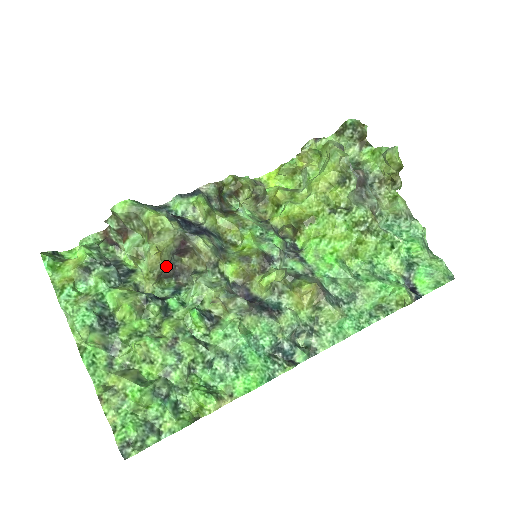
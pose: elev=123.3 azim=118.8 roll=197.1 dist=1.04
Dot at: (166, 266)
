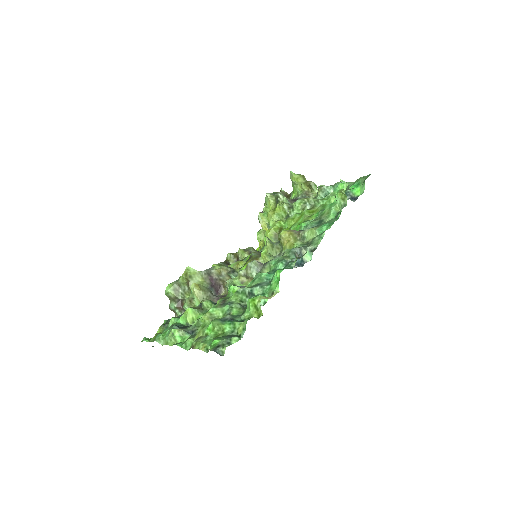
Dot at: (210, 295)
